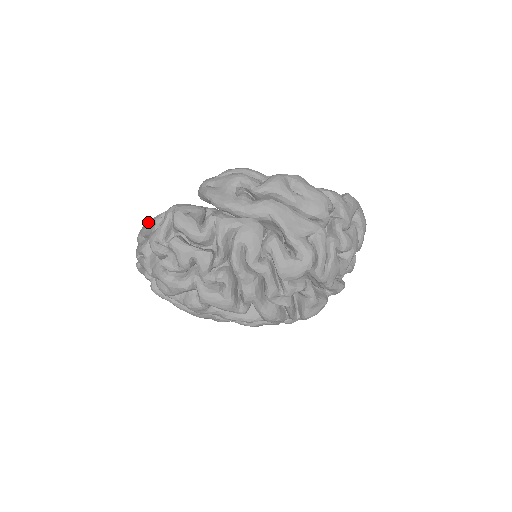
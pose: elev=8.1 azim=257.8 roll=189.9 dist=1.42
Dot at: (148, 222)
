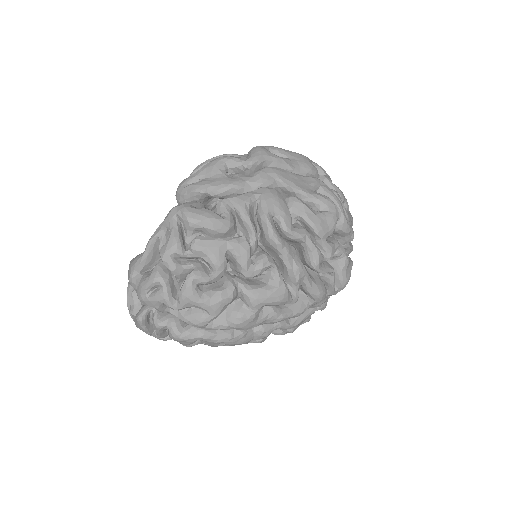
Dot at: occluded
